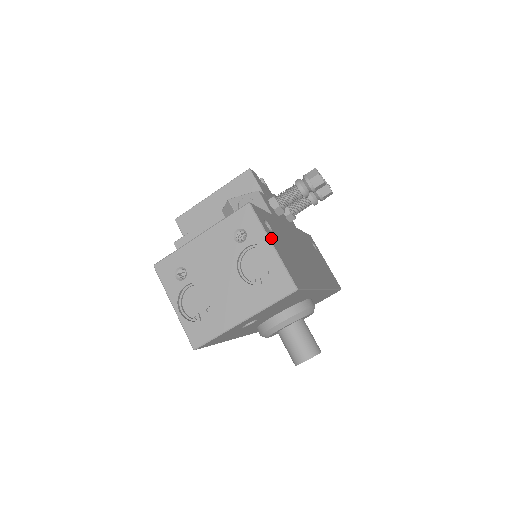
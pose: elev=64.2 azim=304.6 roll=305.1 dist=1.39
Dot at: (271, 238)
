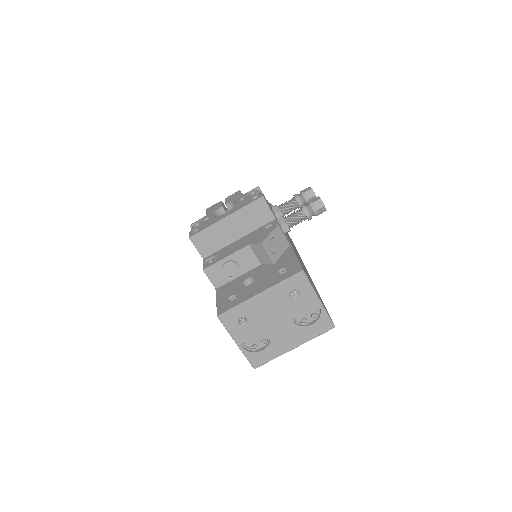
Dot at: occluded
